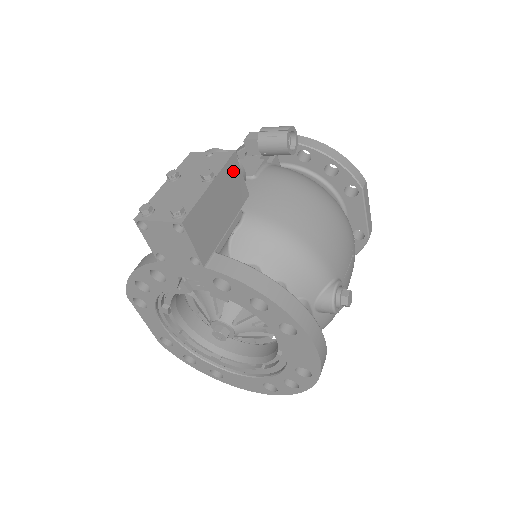
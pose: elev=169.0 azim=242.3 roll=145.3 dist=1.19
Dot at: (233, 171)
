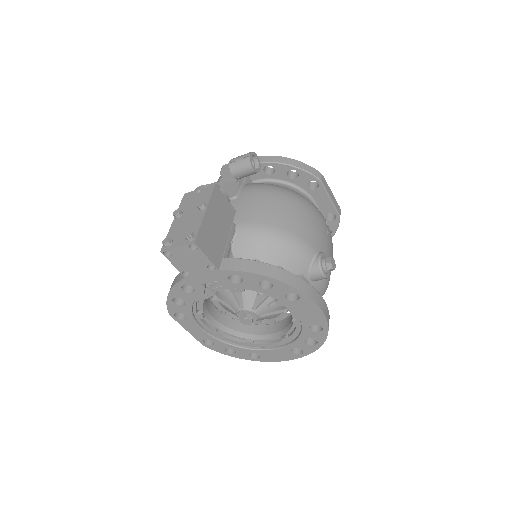
Dot at: (219, 197)
